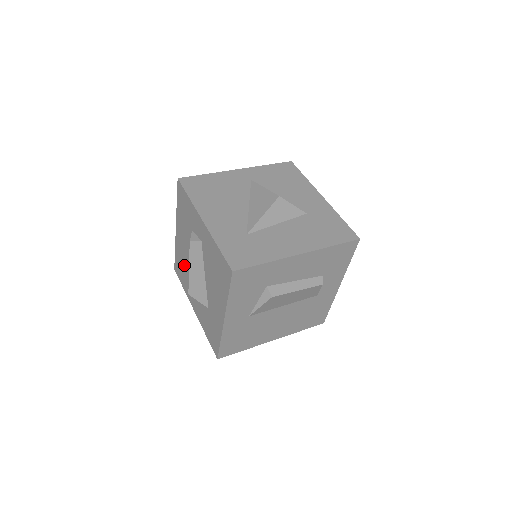
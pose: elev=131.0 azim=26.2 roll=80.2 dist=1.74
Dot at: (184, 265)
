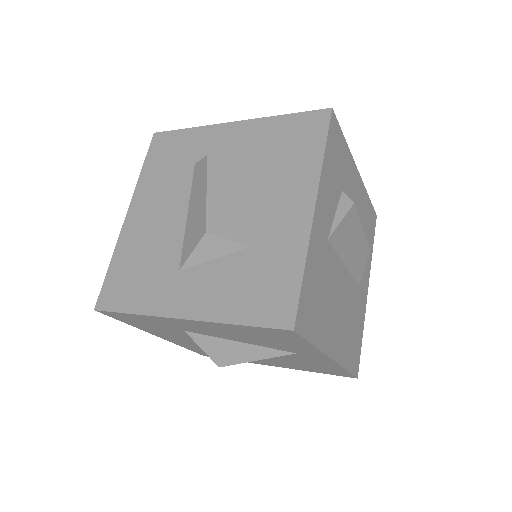
Dot at: (149, 254)
